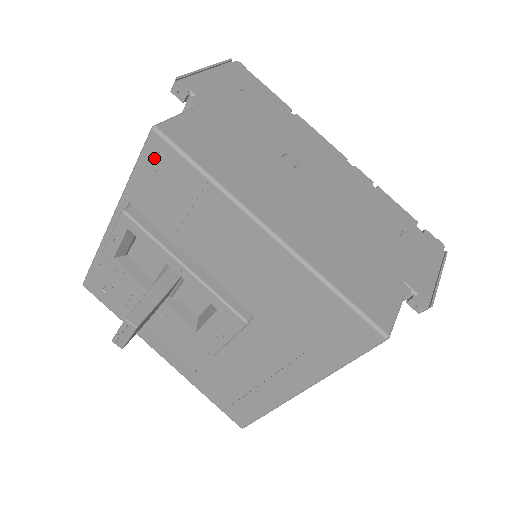
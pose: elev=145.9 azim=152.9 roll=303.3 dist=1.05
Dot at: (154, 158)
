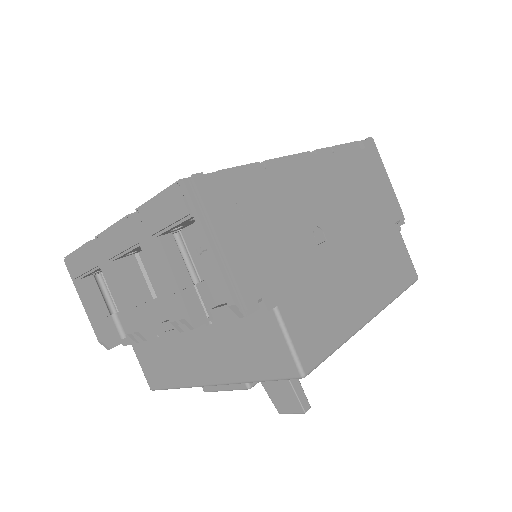
Dot at: occluded
